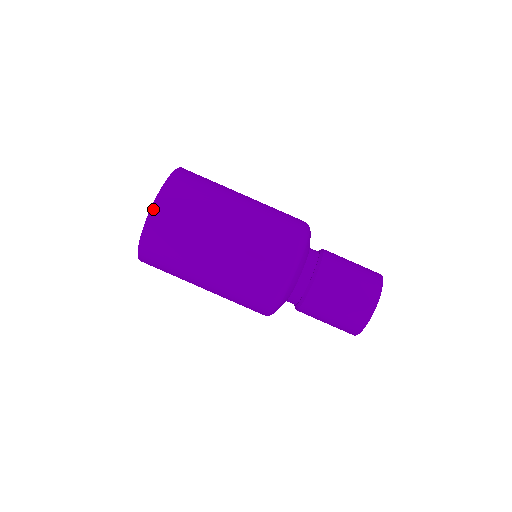
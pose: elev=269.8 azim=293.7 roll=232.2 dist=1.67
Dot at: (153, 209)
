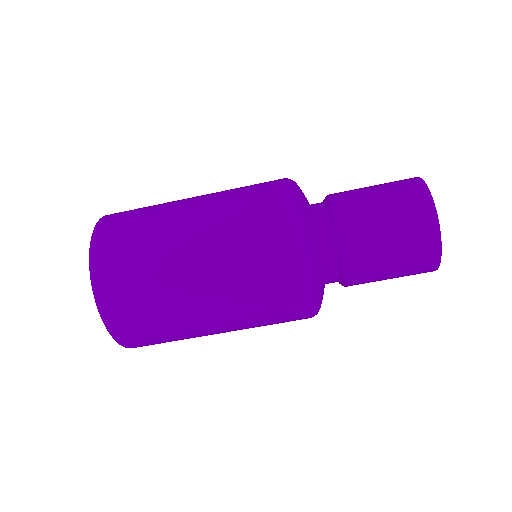
Dot at: (128, 347)
